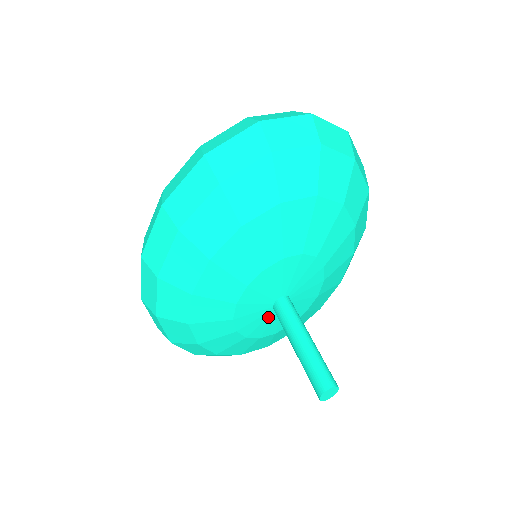
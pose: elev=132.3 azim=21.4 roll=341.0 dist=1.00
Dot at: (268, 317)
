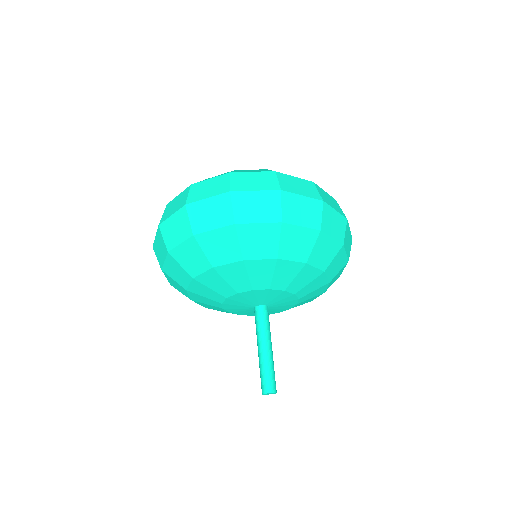
Dot at: occluded
